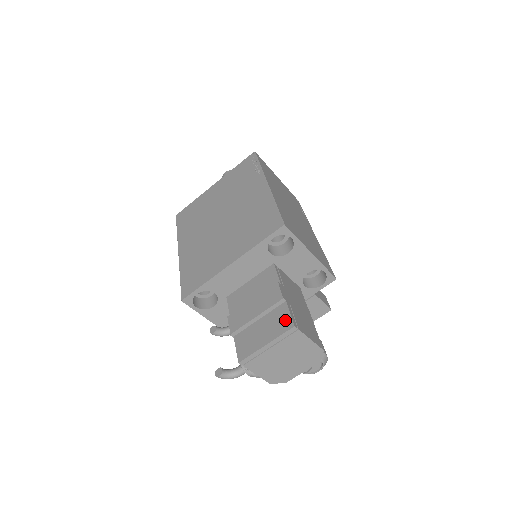
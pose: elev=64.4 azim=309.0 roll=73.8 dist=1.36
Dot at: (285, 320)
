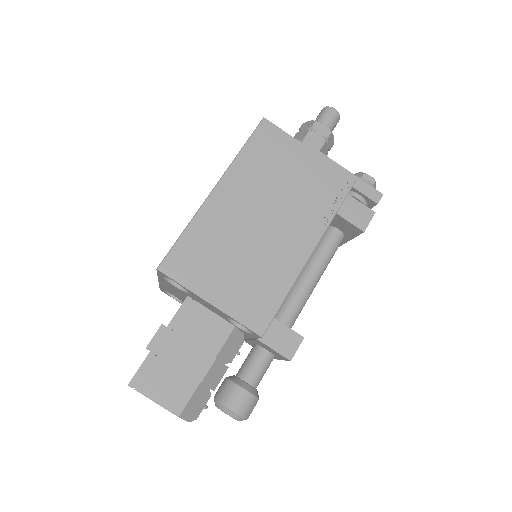
Dot at: (136, 372)
